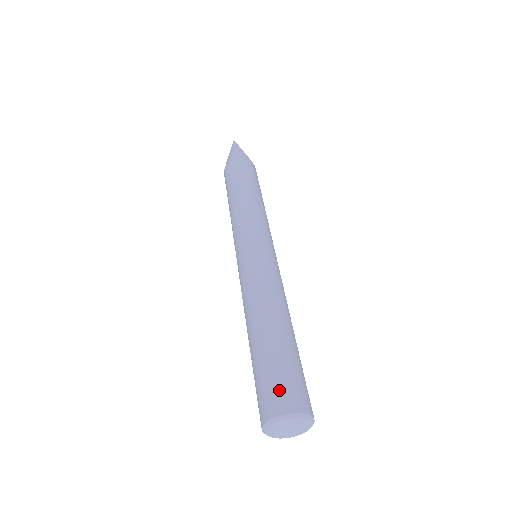
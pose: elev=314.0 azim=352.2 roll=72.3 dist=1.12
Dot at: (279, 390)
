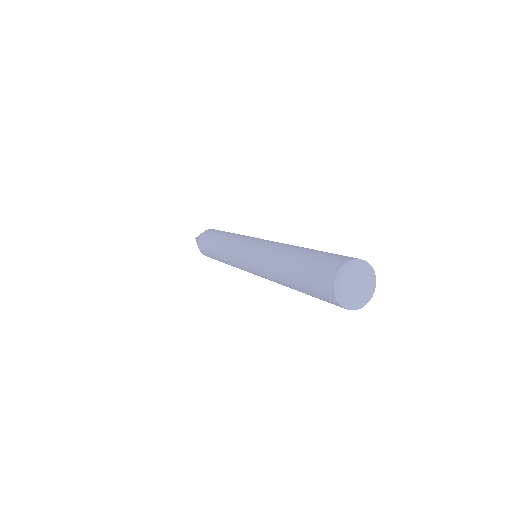
Dot at: (324, 267)
